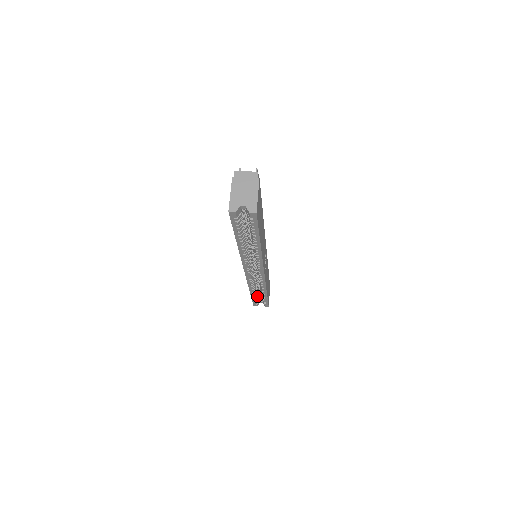
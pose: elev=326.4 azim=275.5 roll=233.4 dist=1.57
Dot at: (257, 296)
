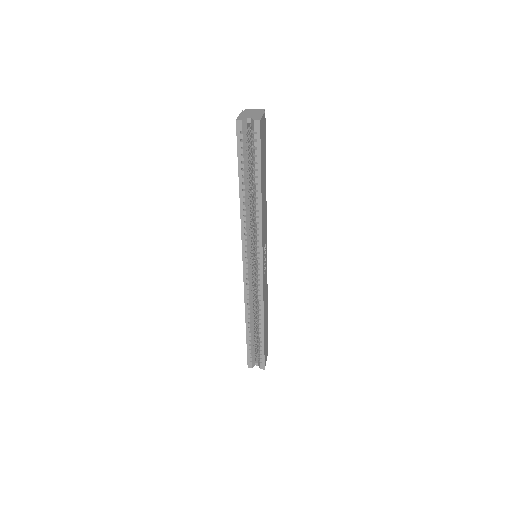
Dot at: (253, 341)
